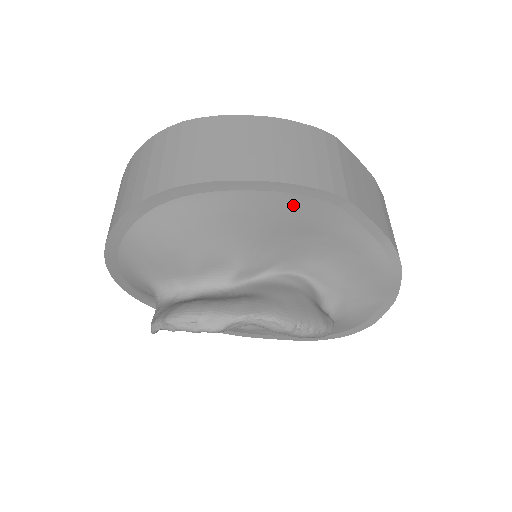
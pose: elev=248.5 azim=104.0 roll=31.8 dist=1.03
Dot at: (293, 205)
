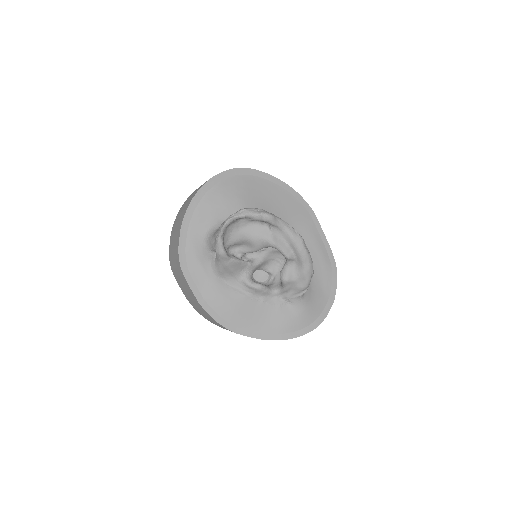
Dot at: (293, 203)
